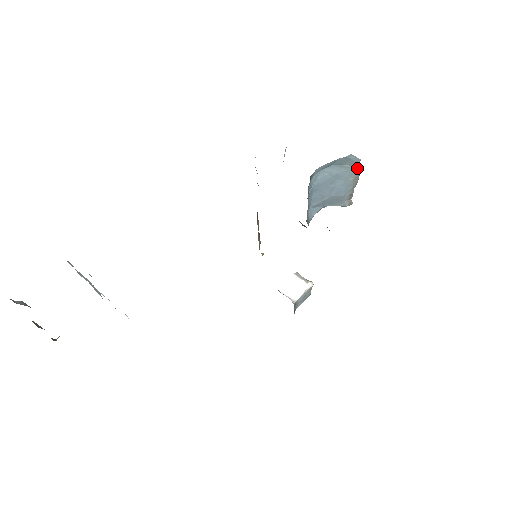
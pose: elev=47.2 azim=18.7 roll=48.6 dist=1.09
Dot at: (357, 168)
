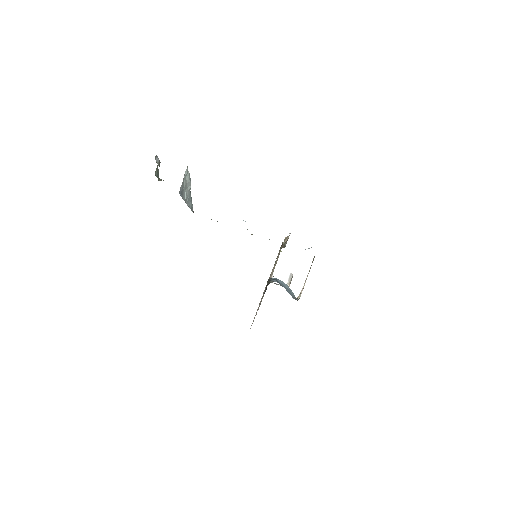
Dot at: occluded
